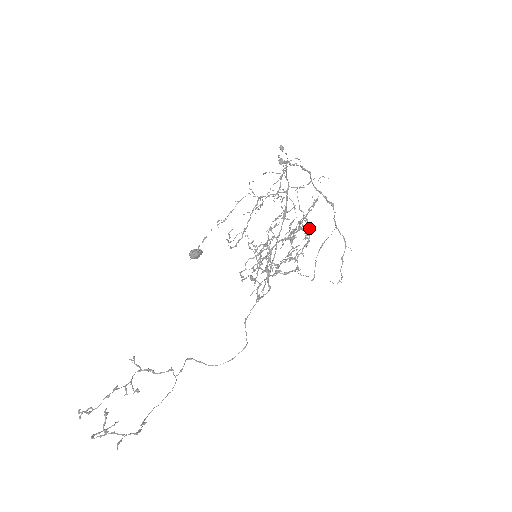
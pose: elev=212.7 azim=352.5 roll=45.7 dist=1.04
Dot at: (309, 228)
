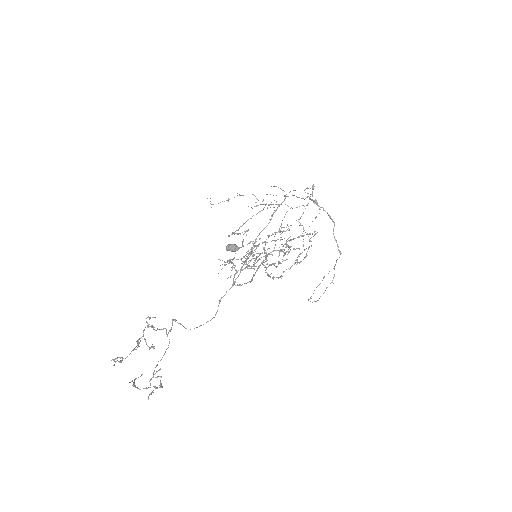
Dot at: (307, 255)
